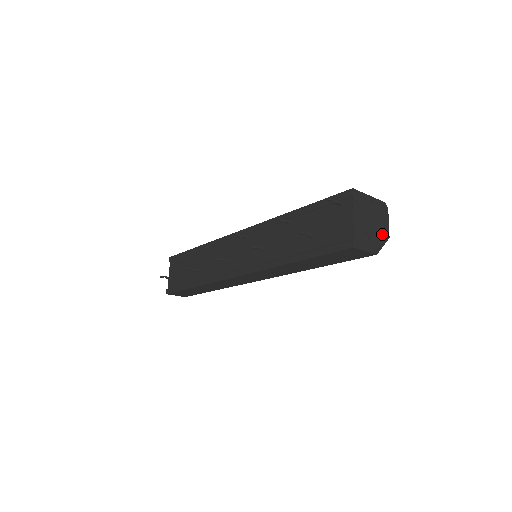
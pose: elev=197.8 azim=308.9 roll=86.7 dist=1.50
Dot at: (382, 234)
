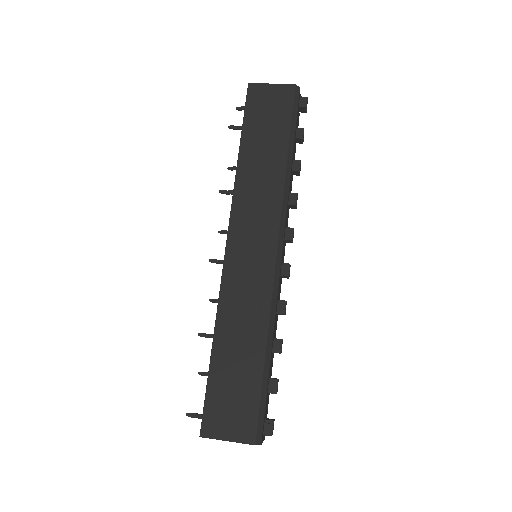
Dot at: occluded
